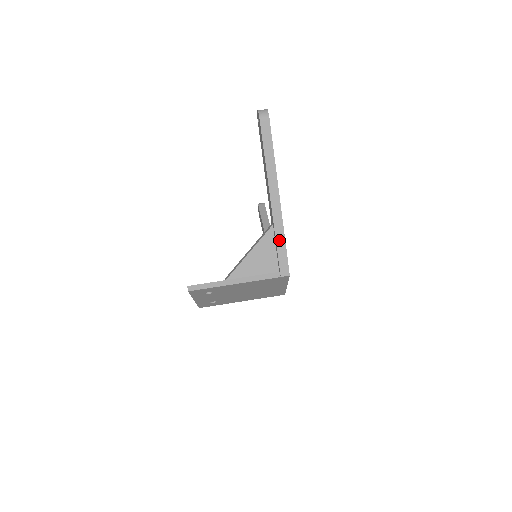
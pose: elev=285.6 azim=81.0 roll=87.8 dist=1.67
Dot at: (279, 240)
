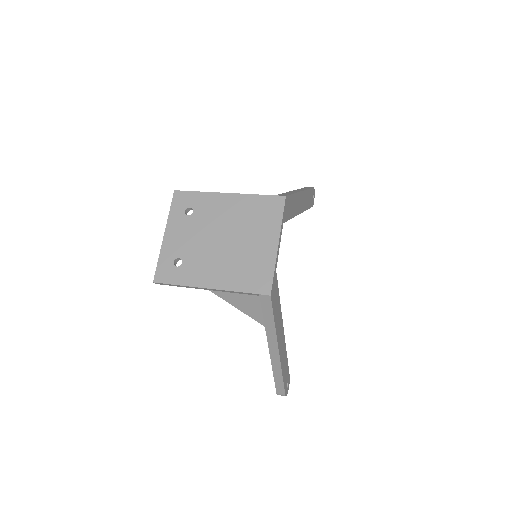
Dot at: occluded
